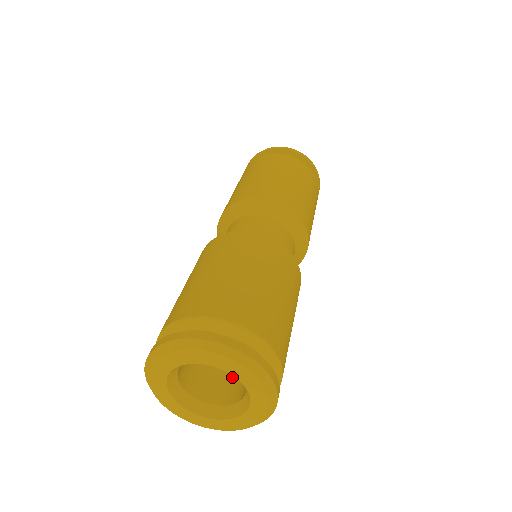
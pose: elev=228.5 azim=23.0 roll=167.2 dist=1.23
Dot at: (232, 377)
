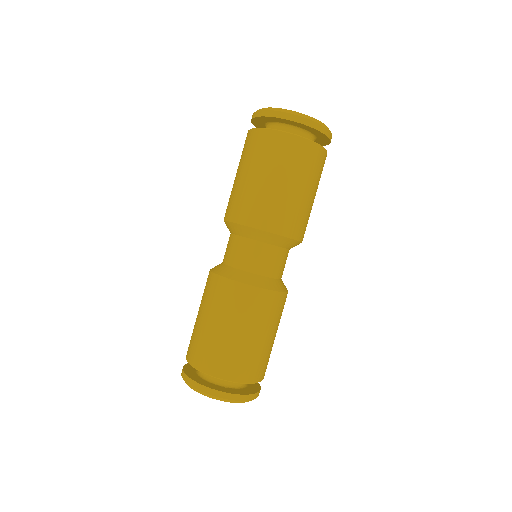
Dot at: occluded
